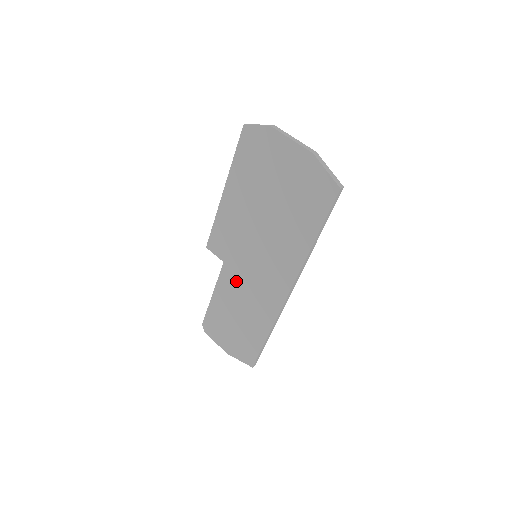
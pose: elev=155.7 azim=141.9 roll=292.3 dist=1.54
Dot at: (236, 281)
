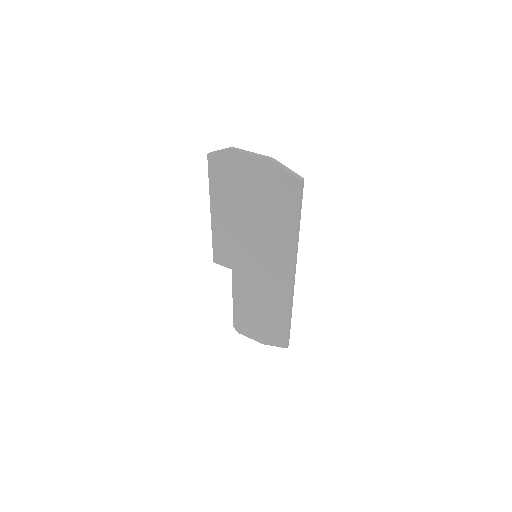
Dot at: (247, 282)
